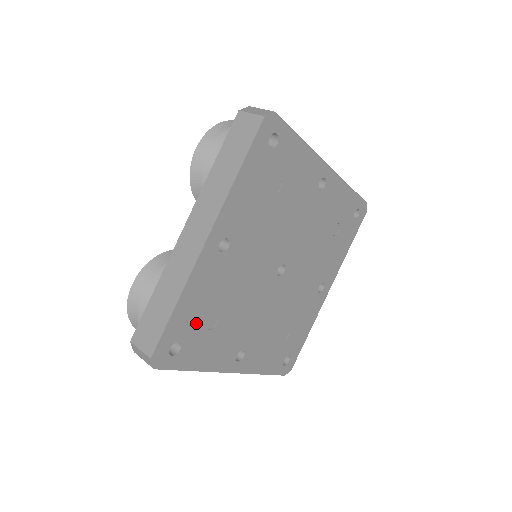
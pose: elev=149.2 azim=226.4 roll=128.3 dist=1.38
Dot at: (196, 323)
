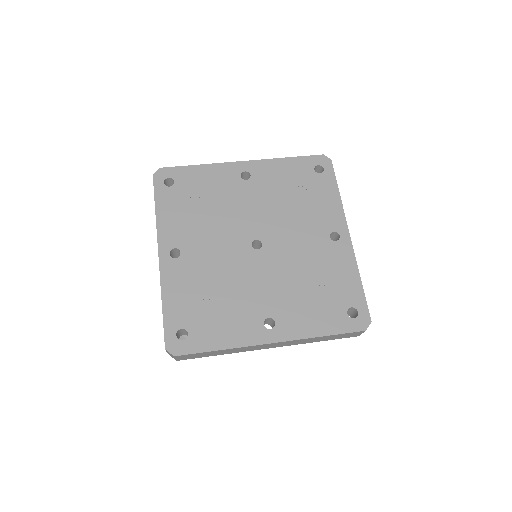
Dot at: (190, 188)
